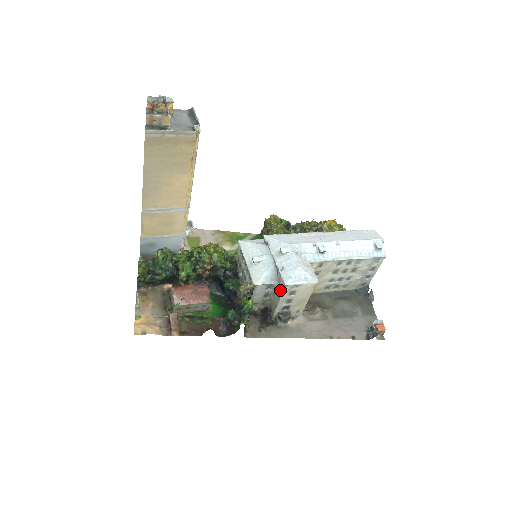
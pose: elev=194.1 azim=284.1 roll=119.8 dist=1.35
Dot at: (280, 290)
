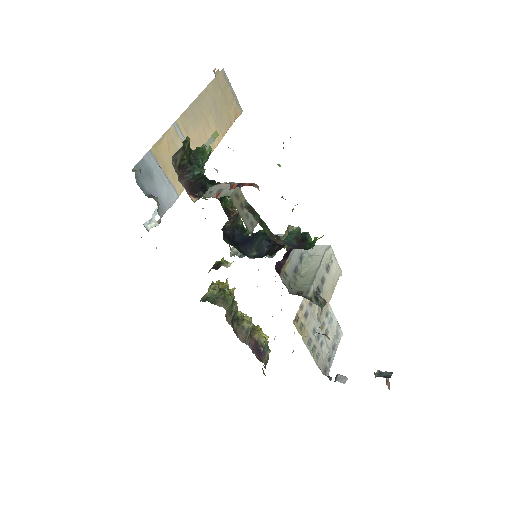
Dot at: (318, 258)
